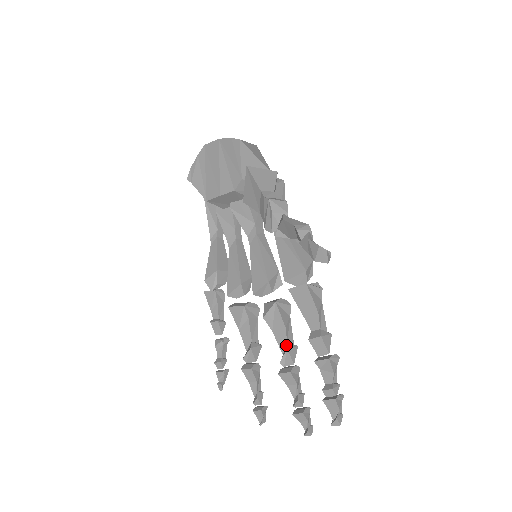
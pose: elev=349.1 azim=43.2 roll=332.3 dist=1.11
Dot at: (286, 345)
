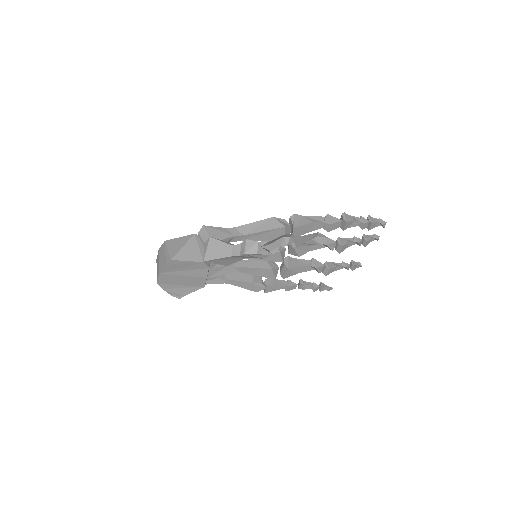
Dot at: (322, 245)
